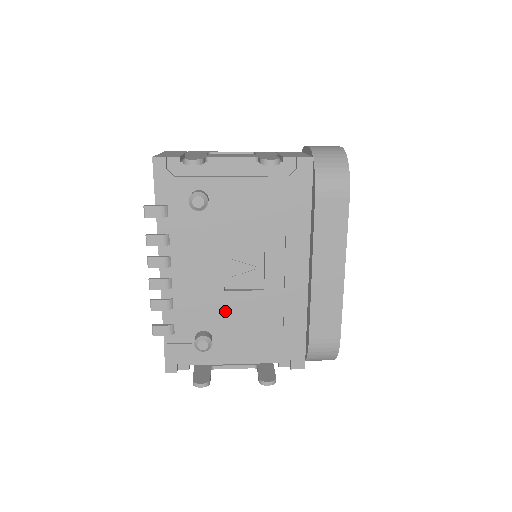
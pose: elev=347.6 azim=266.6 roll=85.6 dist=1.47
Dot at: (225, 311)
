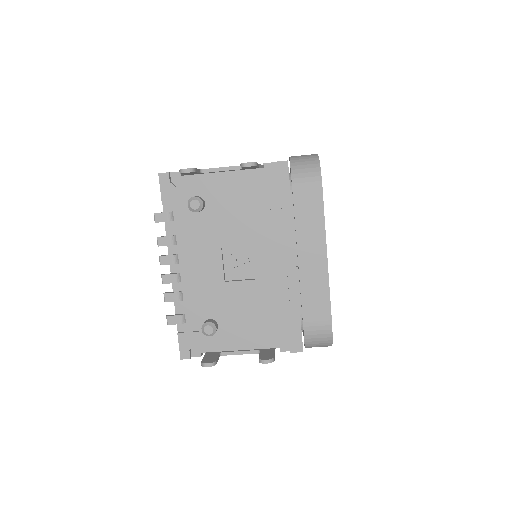
Dot at: (227, 300)
